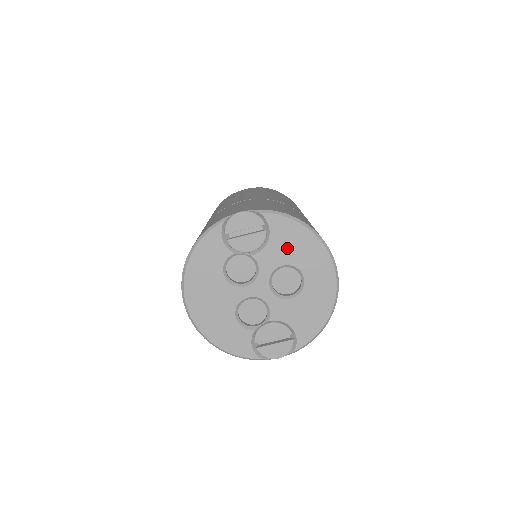
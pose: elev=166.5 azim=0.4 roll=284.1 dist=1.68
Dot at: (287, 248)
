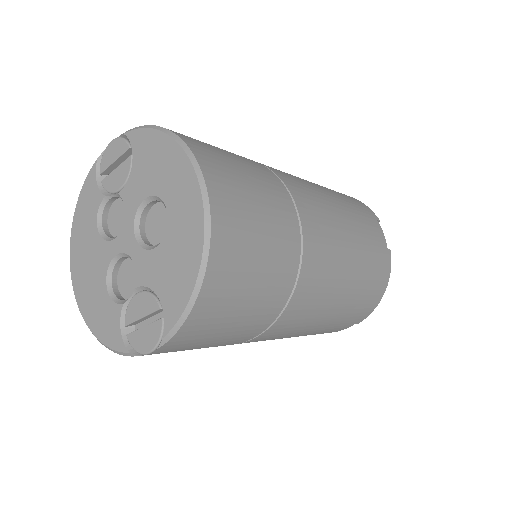
Dot at: (149, 171)
